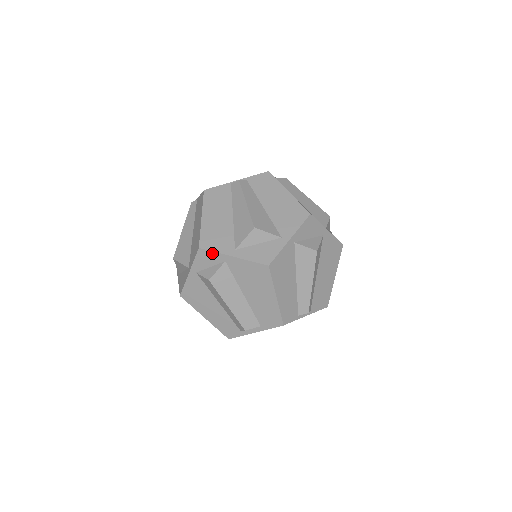
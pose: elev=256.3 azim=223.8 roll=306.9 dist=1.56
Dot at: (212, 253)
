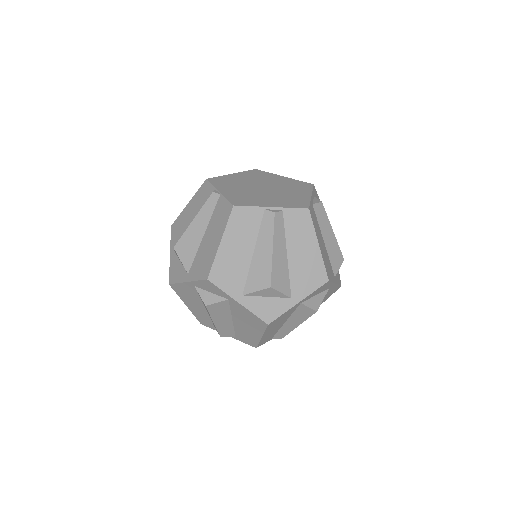
Dot at: (219, 289)
